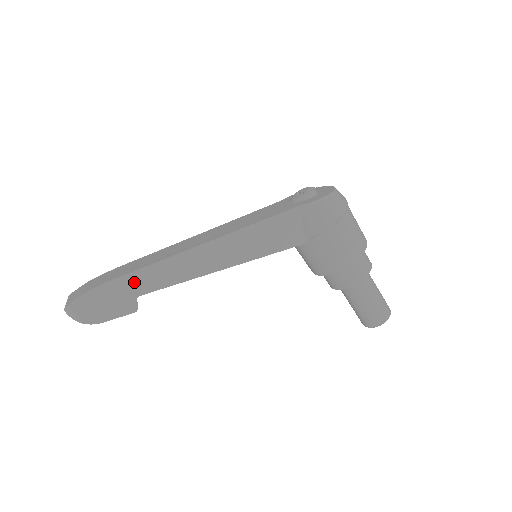
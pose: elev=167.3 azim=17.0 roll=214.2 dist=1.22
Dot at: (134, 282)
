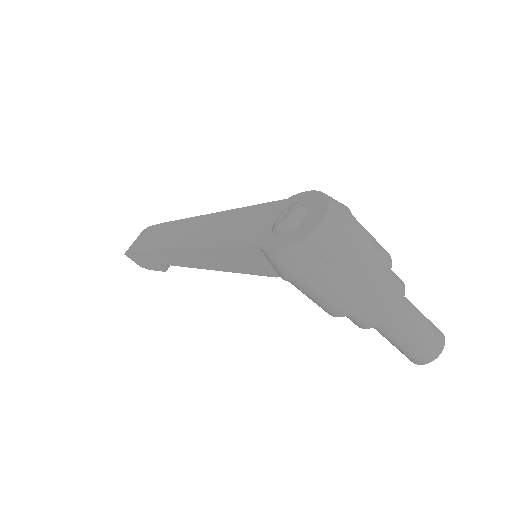
Dot at: (153, 256)
